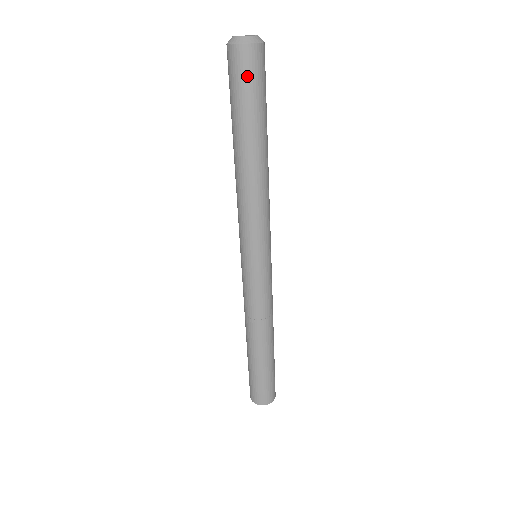
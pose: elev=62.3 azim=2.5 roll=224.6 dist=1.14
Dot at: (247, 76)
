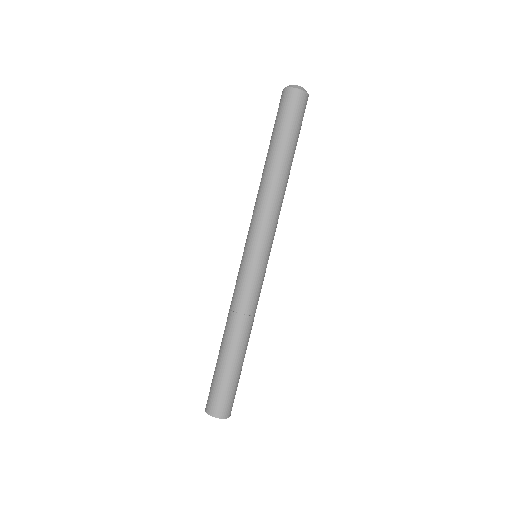
Dot at: (286, 108)
